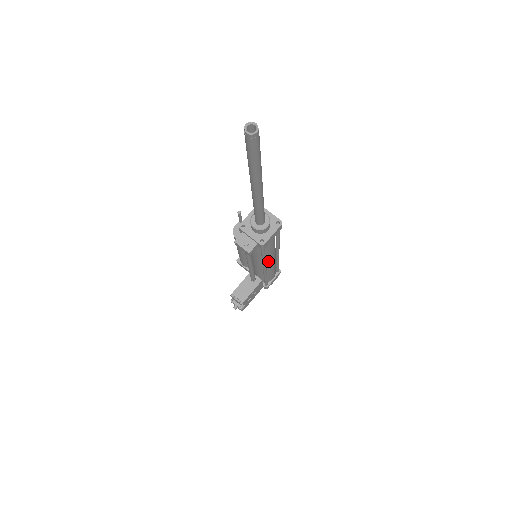
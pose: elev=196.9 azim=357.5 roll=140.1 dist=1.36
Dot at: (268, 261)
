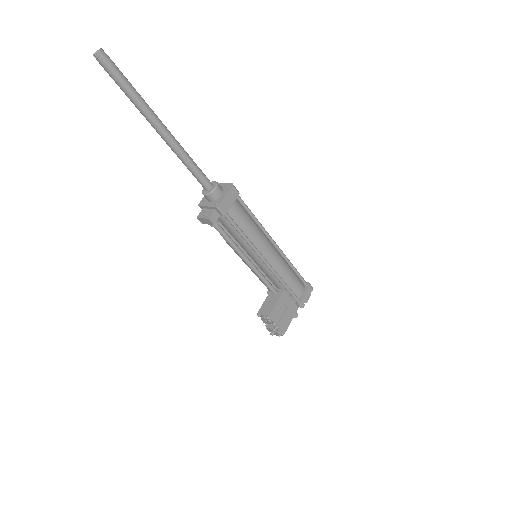
Dot at: (262, 250)
